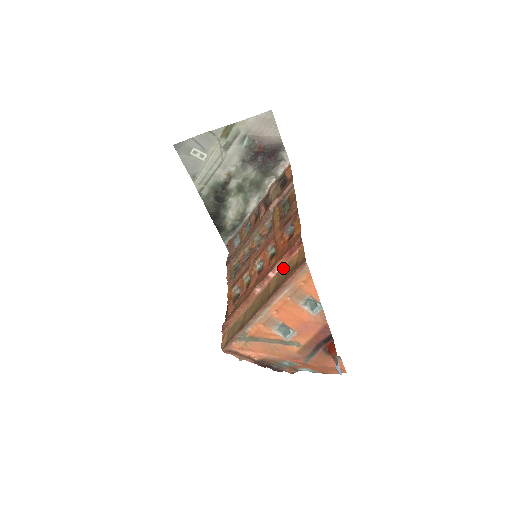
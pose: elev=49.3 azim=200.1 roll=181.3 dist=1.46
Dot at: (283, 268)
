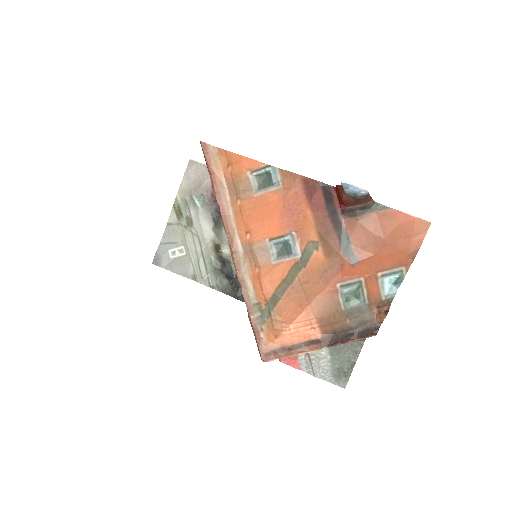
Dot at: occluded
